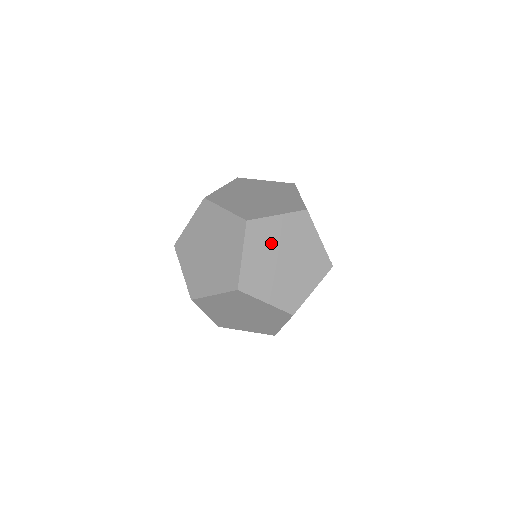
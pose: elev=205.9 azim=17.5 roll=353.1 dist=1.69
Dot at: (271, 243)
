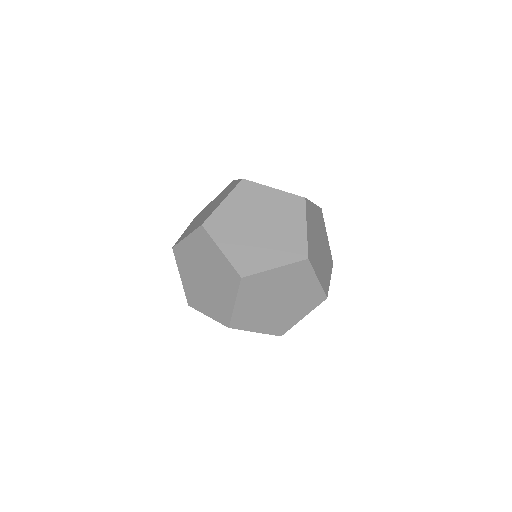
Dot at: (265, 291)
